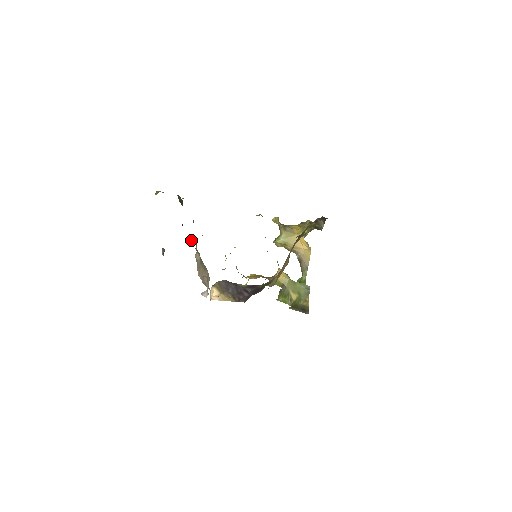
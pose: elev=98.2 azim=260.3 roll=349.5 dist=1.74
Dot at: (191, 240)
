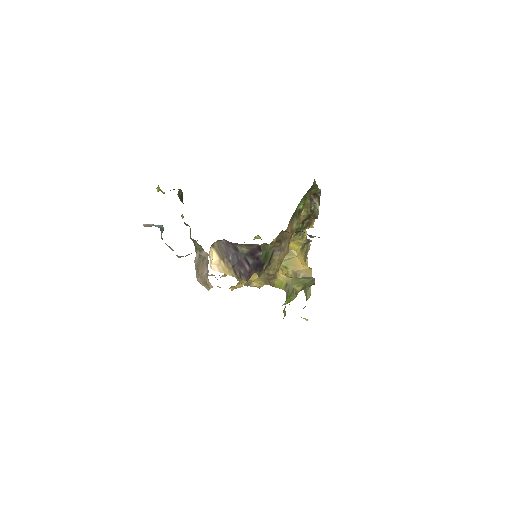
Dot at: (190, 235)
